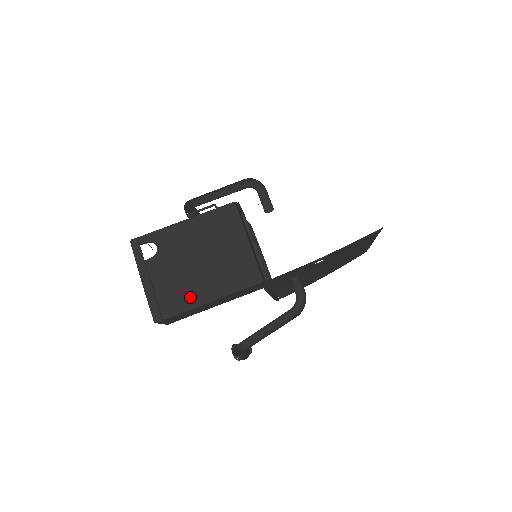
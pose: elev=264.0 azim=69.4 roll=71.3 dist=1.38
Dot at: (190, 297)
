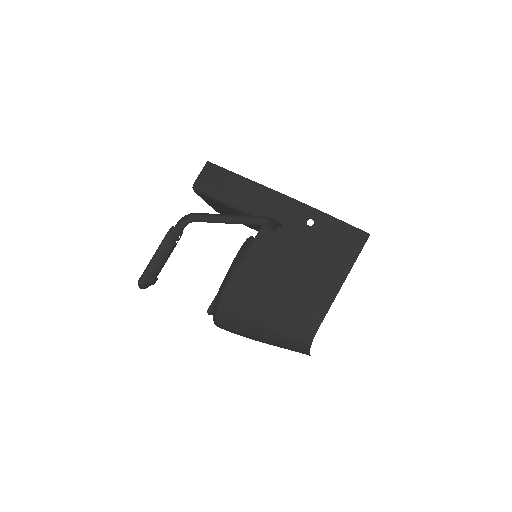
Dot at: occluded
